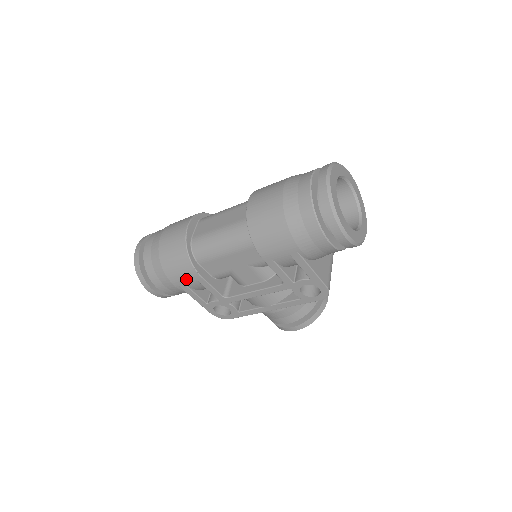
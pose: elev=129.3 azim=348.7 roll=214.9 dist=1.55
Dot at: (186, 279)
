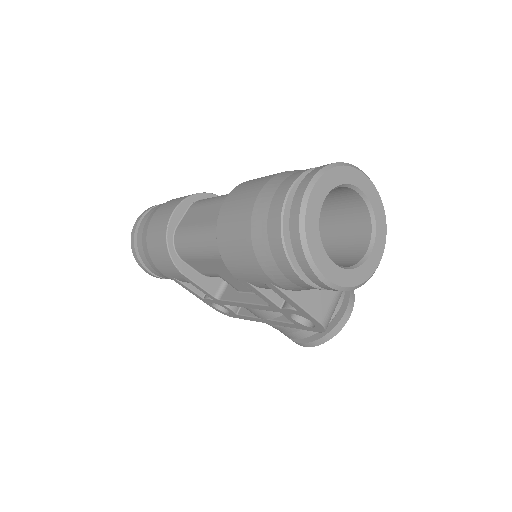
Dot at: (171, 273)
